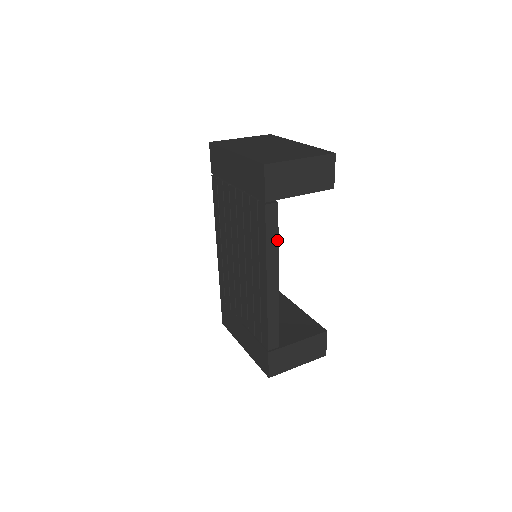
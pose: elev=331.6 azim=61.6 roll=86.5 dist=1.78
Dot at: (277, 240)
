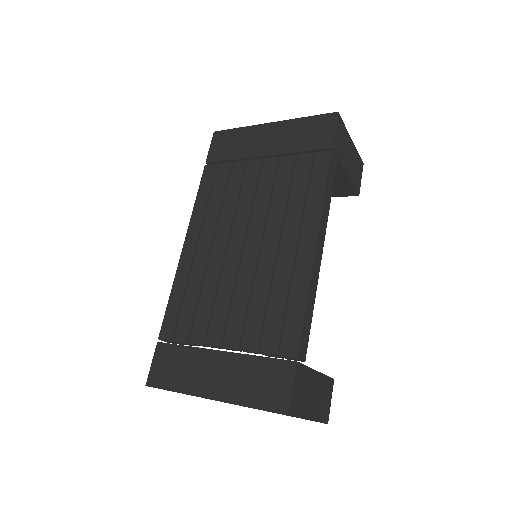
Dot at: (330, 200)
